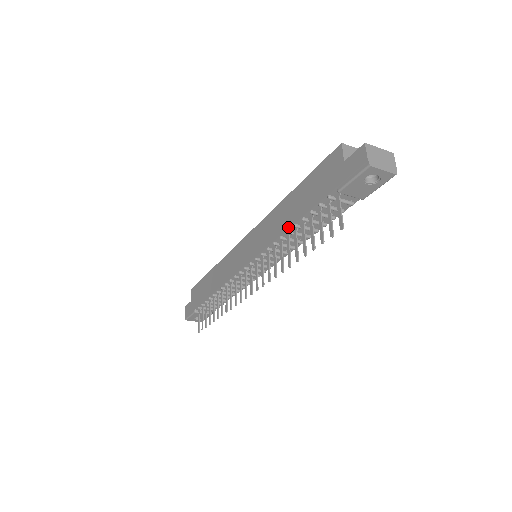
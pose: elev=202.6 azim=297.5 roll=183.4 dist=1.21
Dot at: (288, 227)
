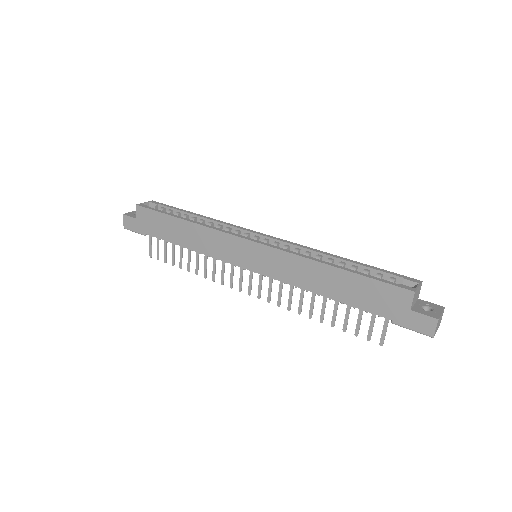
Dot at: (322, 295)
